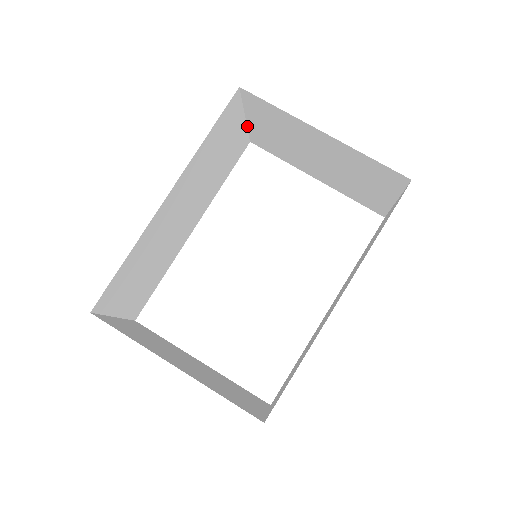
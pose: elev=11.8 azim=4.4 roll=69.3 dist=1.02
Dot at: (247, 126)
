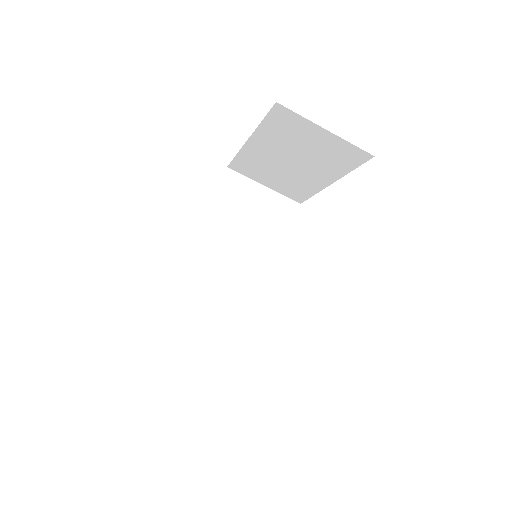
Dot at: (277, 192)
